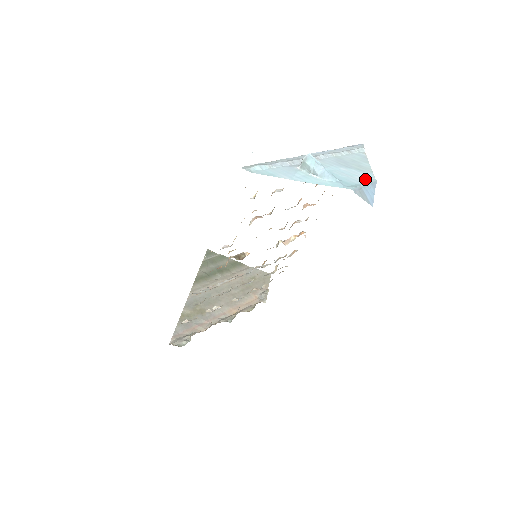
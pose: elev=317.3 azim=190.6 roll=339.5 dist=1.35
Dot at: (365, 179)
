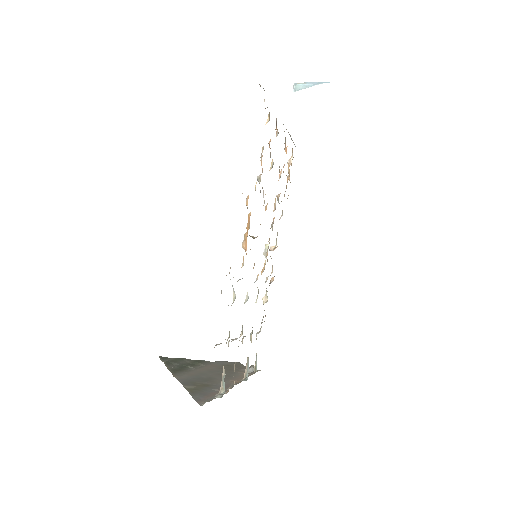
Dot at: occluded
